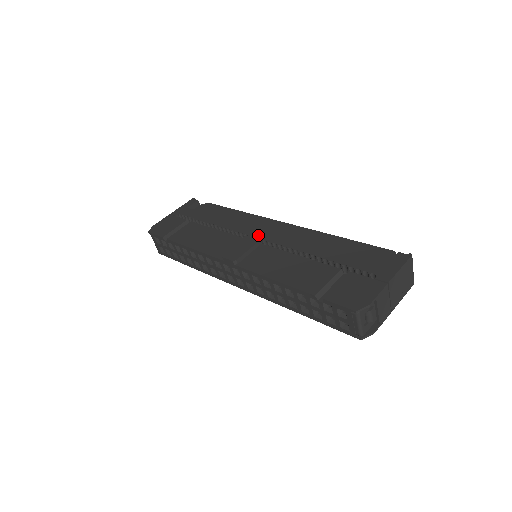
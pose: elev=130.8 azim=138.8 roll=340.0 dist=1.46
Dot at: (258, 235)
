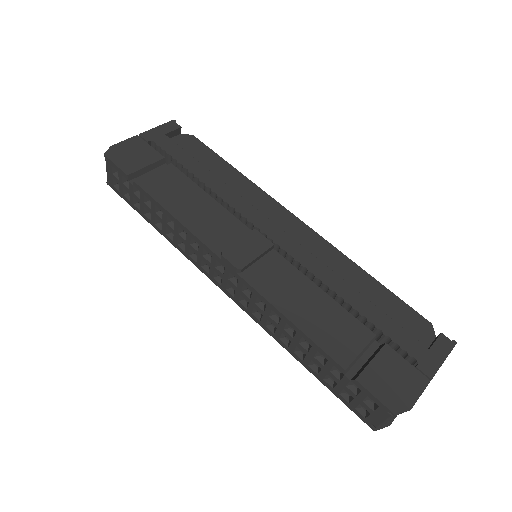
Dot at: (268, 231)
